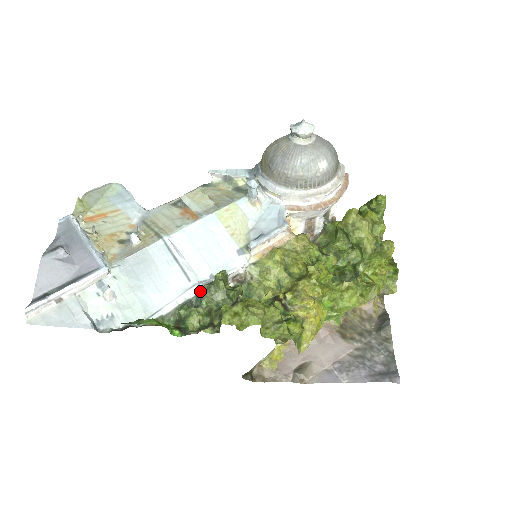
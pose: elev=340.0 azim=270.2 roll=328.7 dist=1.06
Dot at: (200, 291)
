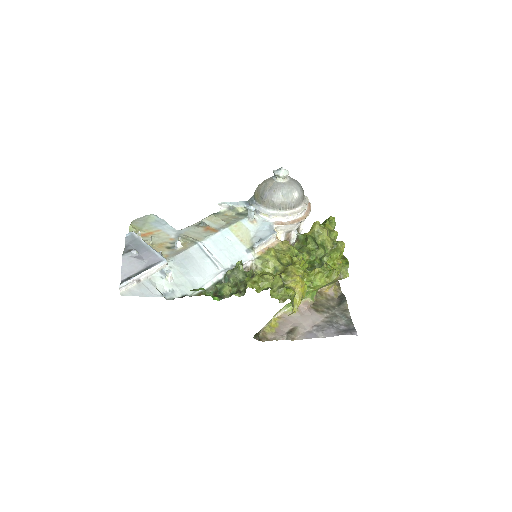
Dot at: (227, 273)
